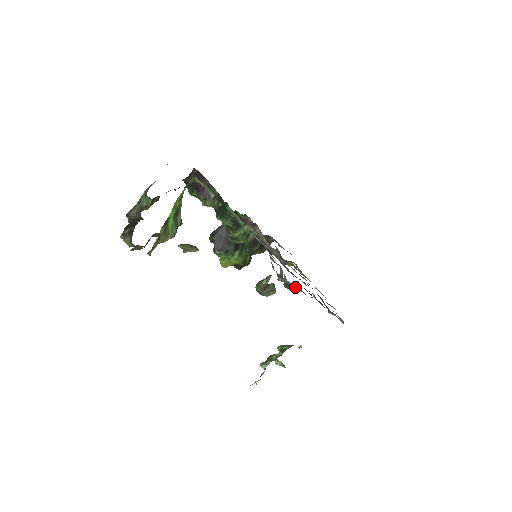
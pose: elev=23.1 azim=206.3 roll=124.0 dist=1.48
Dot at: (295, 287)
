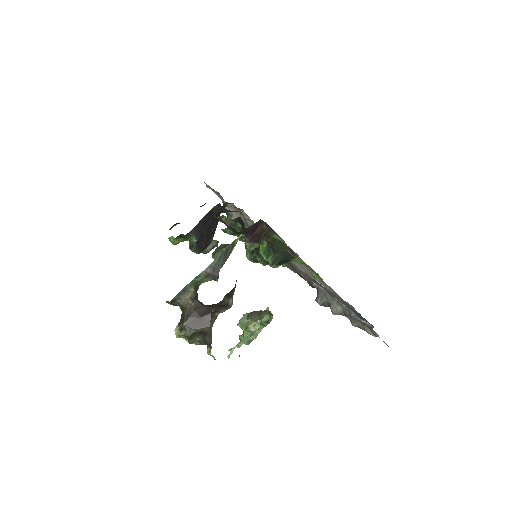
Dot at: occluded
